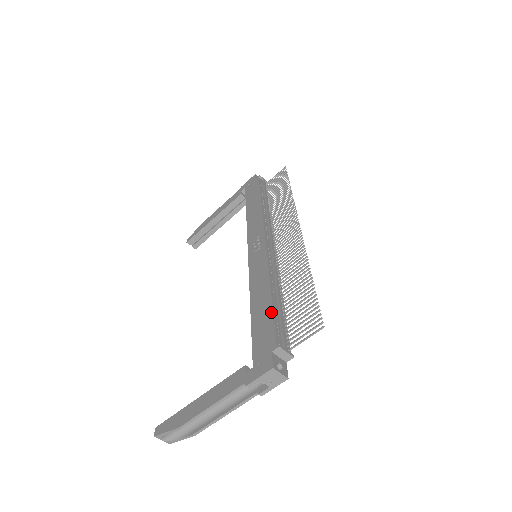
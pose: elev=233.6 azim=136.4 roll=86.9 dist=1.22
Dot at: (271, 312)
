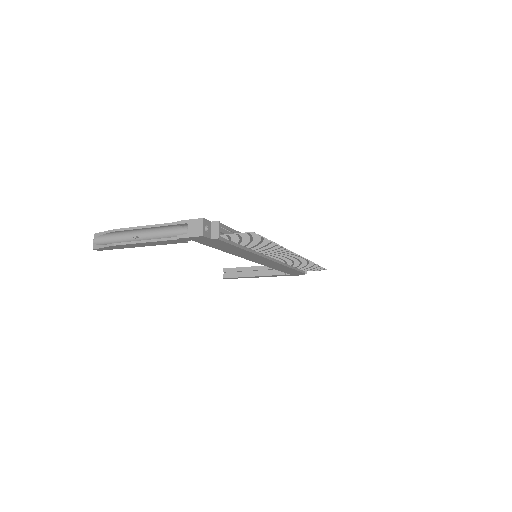
Dot at: (233, 229)
